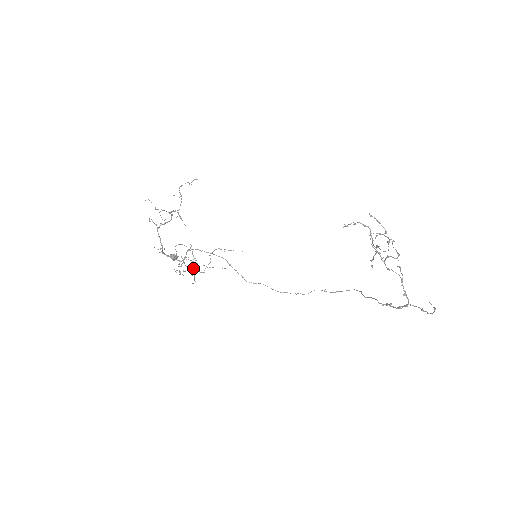
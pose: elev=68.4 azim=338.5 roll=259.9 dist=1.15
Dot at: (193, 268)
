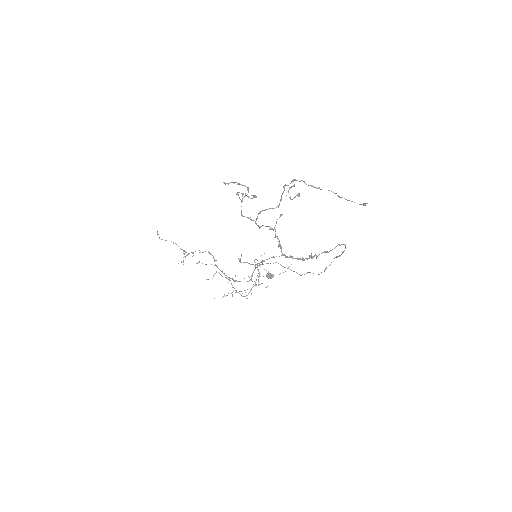
Dot at: (233, 287)
